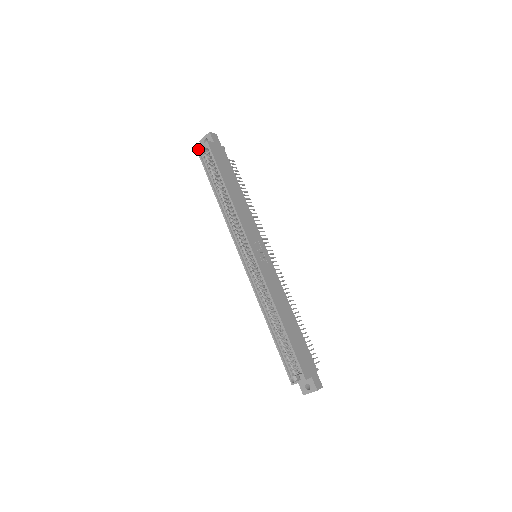
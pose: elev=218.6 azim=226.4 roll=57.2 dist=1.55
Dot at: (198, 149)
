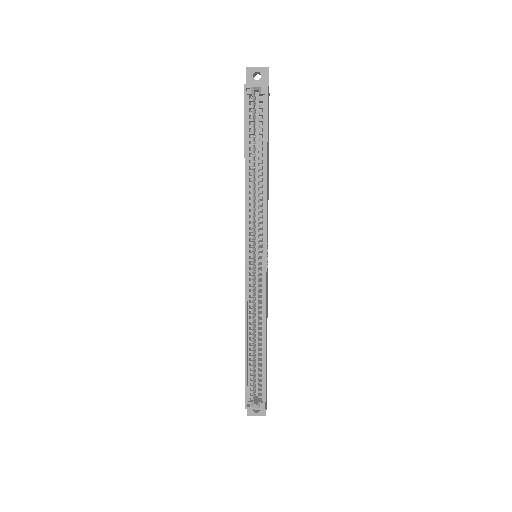
Dot at: (248, 86)
